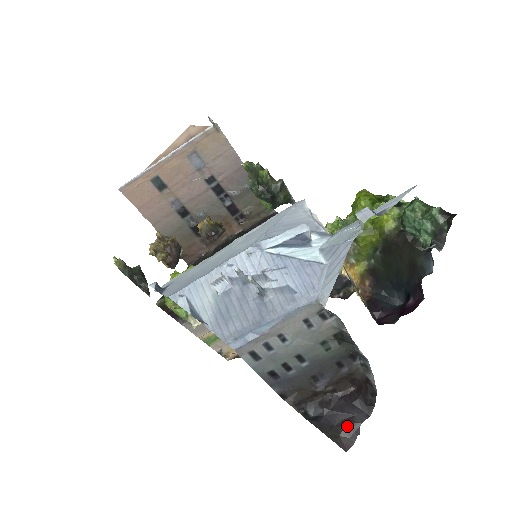
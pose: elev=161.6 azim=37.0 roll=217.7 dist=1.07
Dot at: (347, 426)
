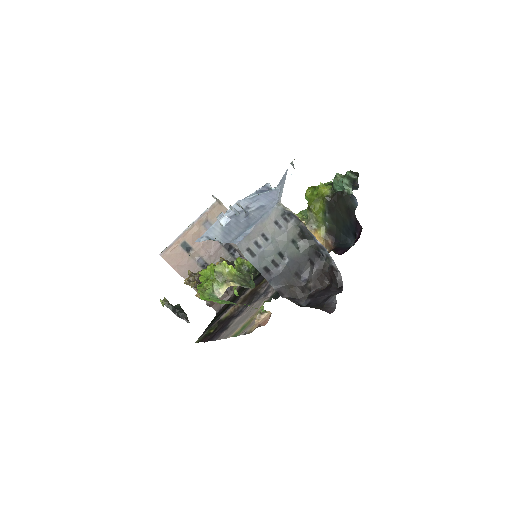
Dot at: (327, 300)
